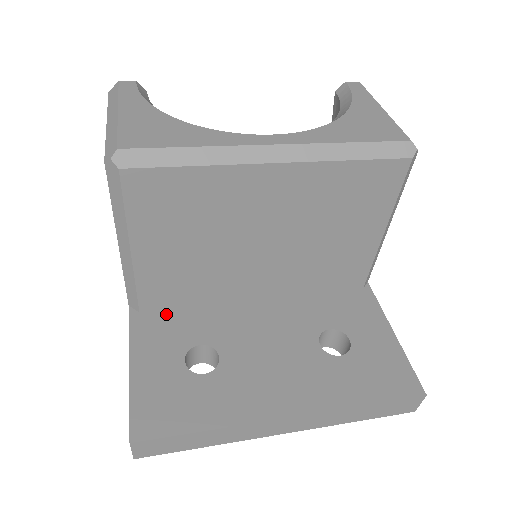
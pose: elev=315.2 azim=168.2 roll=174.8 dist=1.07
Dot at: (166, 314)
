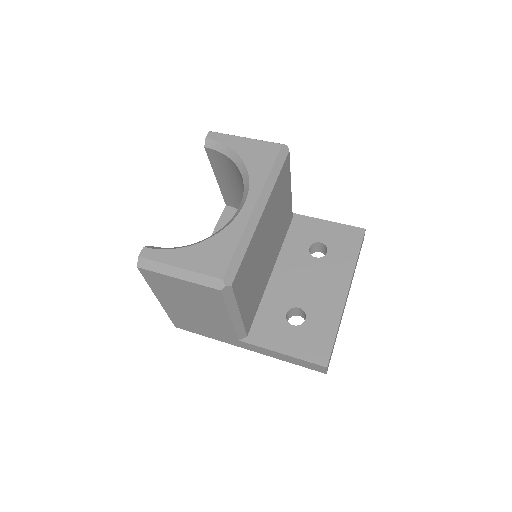
Dot at: (256, 323)
